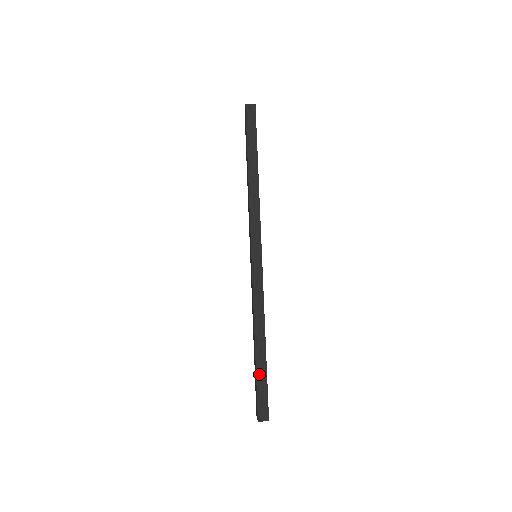
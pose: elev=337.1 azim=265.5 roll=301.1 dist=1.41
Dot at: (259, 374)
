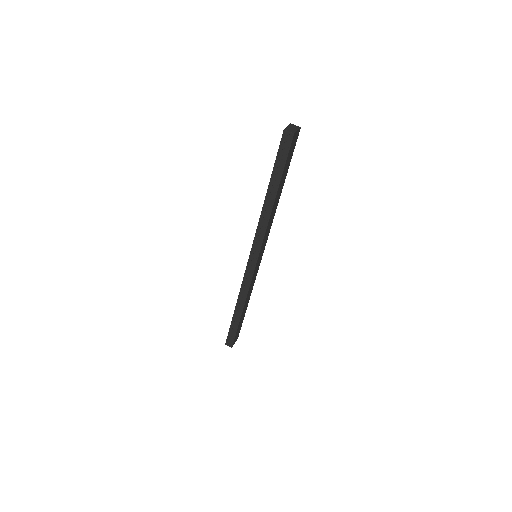
Dot at: (233, 325)
